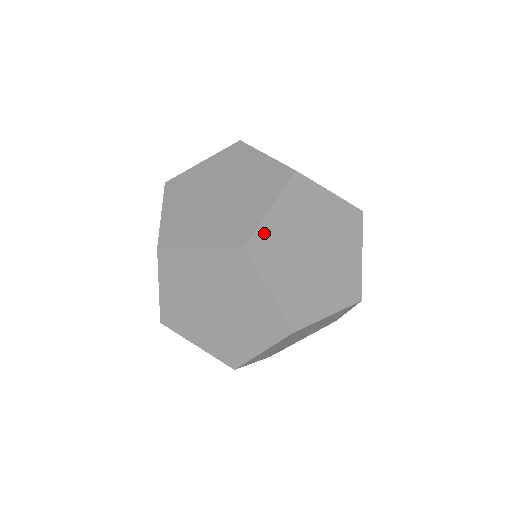
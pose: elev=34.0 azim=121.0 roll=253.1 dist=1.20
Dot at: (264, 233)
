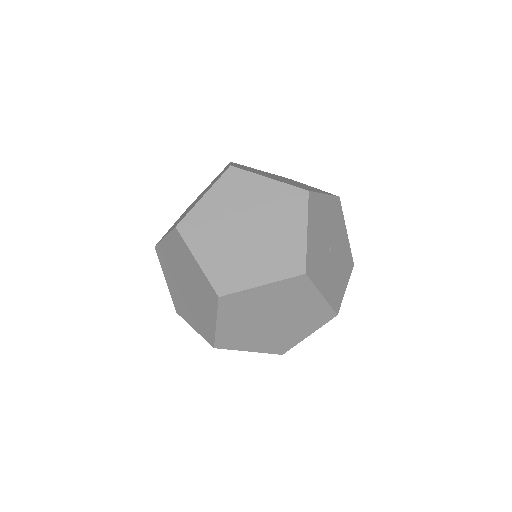
Dot at: (195, 215)
